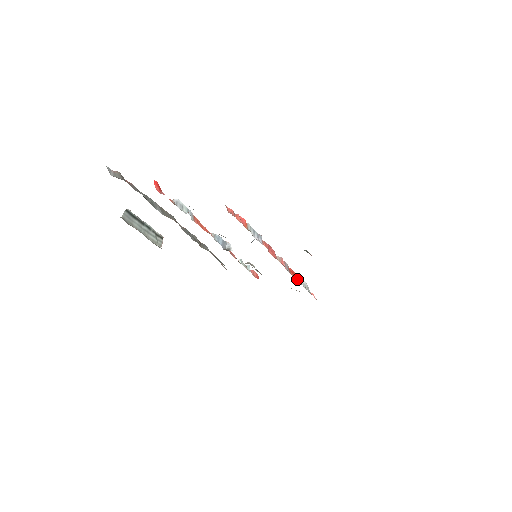
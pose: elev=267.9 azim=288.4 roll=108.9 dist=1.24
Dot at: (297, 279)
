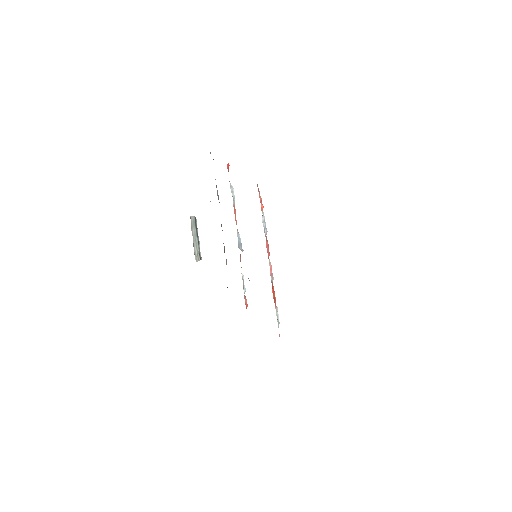
Dot at: (274, 301)
